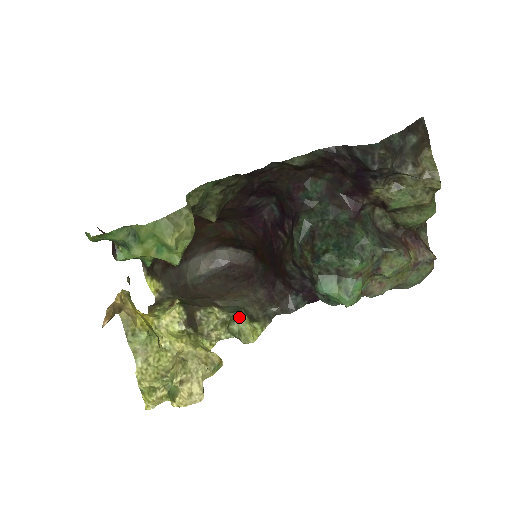
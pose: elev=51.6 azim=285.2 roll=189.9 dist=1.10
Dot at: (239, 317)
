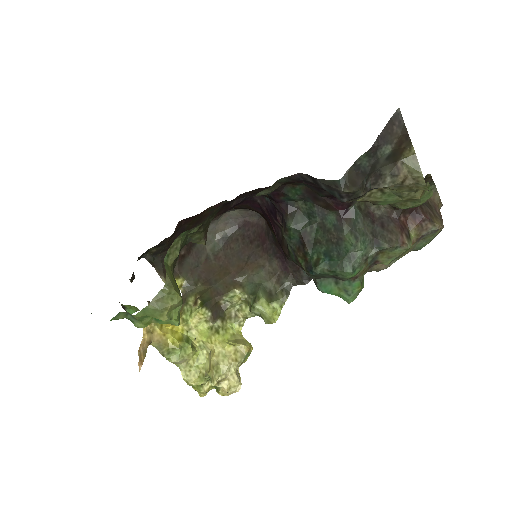
Dot at: (257, 304)
